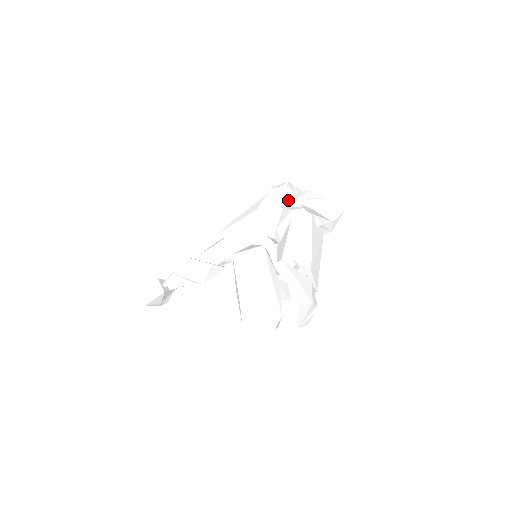
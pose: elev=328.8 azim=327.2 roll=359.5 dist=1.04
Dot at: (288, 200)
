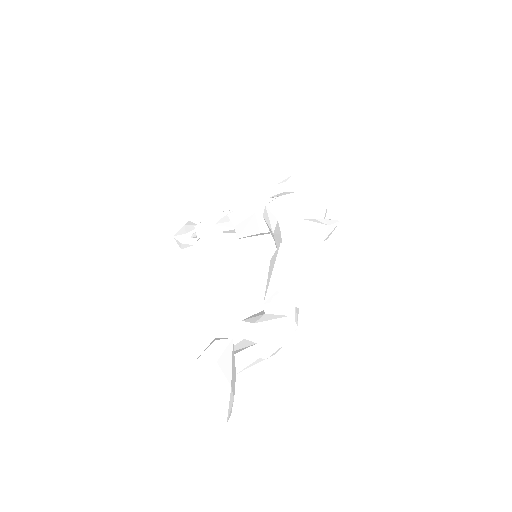
Dot at: (283, 210)
